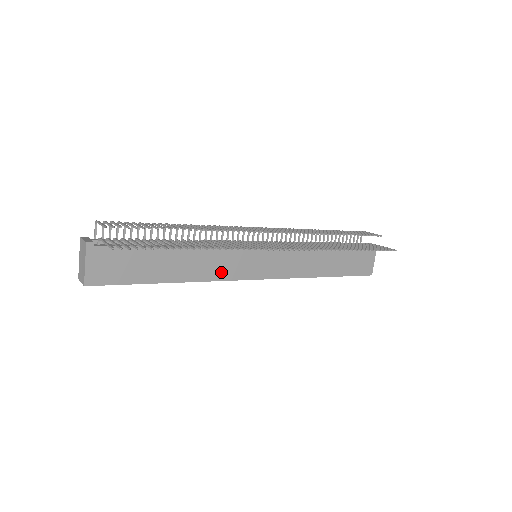
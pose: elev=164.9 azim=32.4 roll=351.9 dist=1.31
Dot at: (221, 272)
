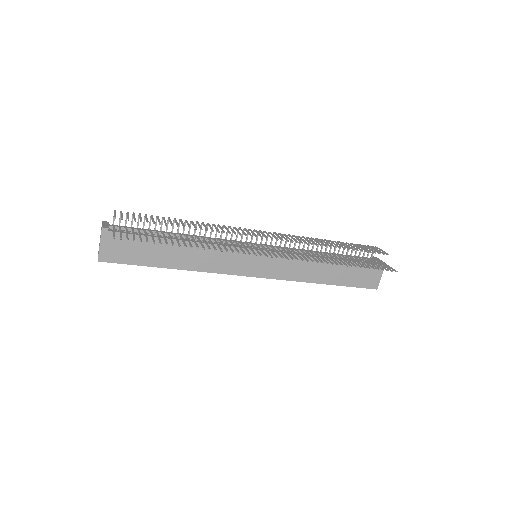
Dot at: (219, 266)
